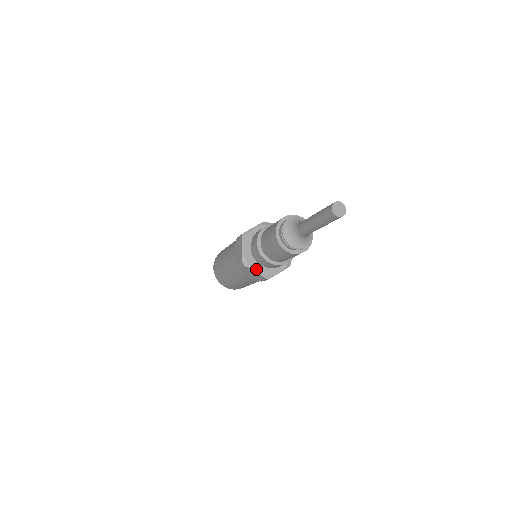
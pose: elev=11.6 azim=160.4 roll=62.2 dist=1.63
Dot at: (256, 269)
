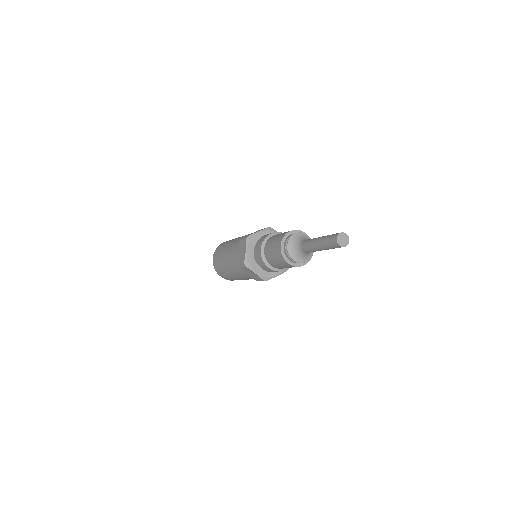
Dot at: (256, 271)
